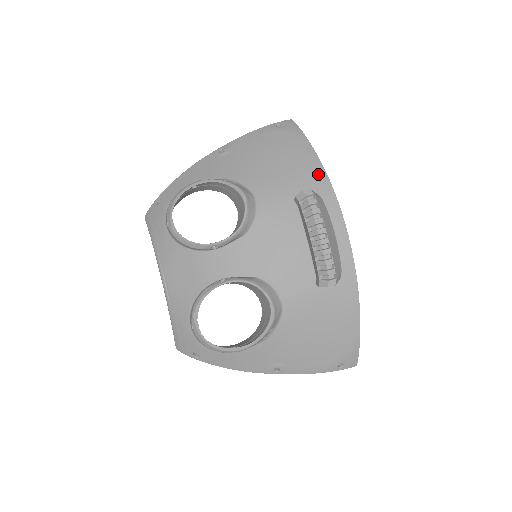
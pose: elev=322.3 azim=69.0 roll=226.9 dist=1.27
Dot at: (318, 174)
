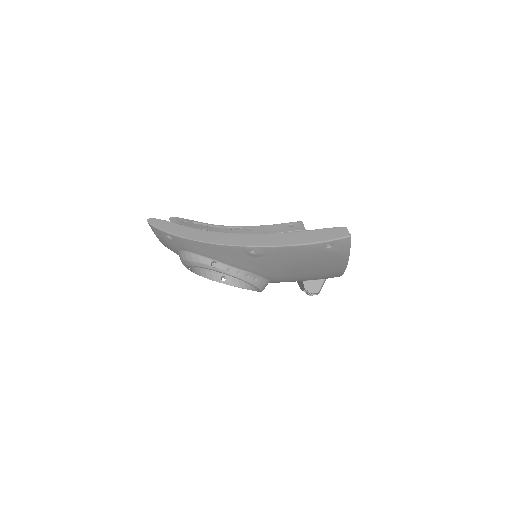
Dot at: (335, 275)
